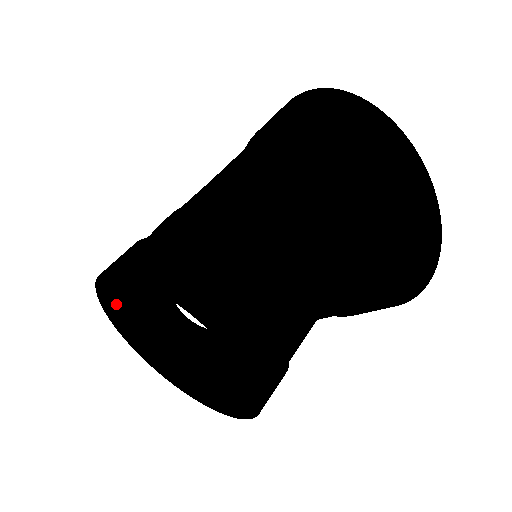
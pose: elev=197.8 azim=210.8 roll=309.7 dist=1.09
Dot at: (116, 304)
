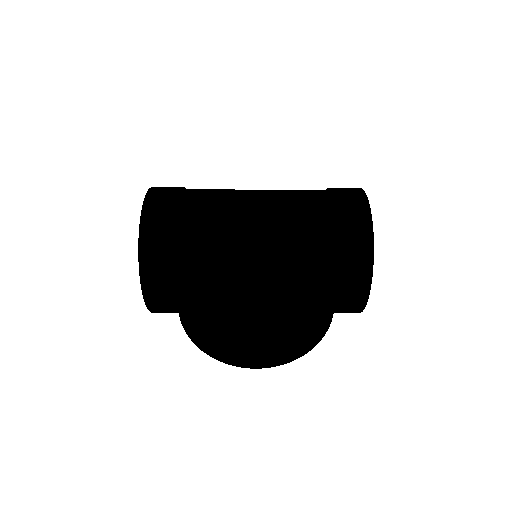
Dot at: occluded
